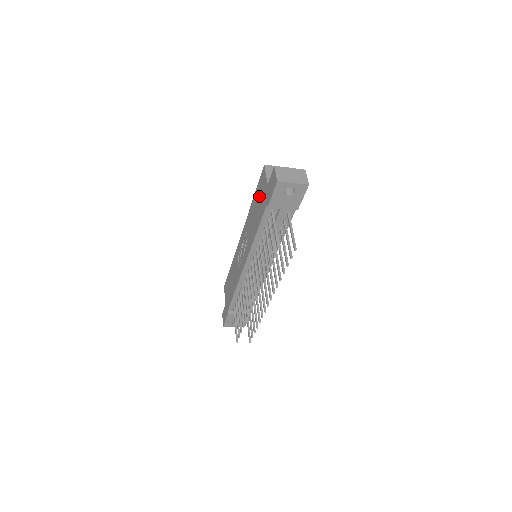
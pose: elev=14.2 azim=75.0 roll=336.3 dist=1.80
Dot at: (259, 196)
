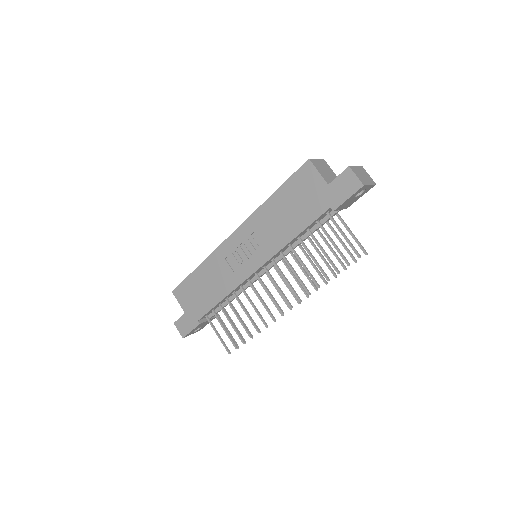
Dot at: (298, 194)
